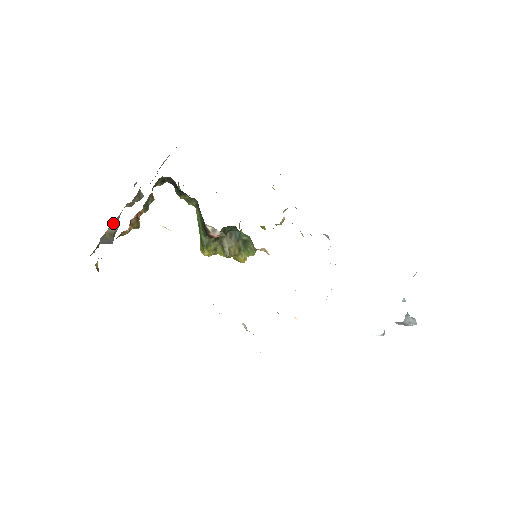
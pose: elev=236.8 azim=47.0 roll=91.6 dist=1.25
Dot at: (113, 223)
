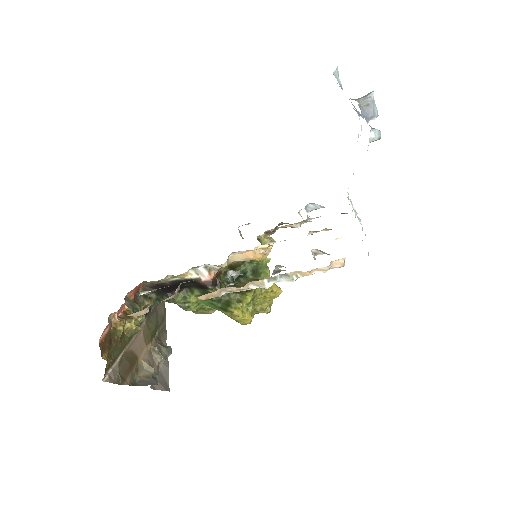
Dot at: (143, 367)
